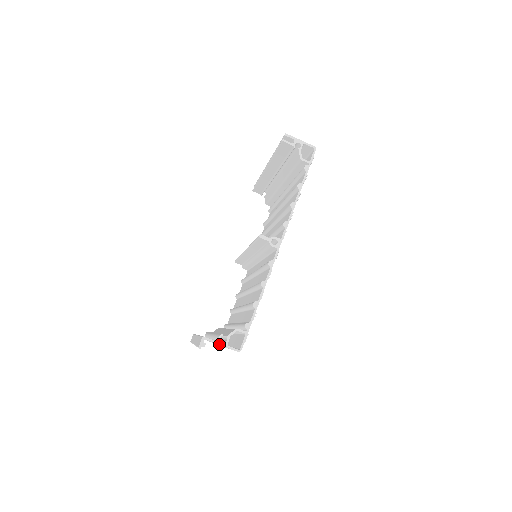
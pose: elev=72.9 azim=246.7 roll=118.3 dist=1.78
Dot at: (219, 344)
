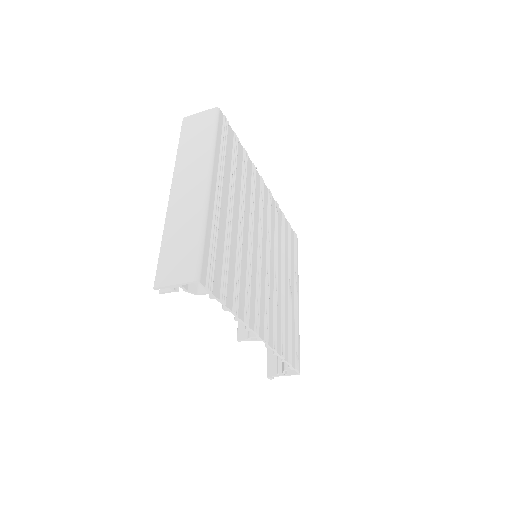
Dot at: occluded
